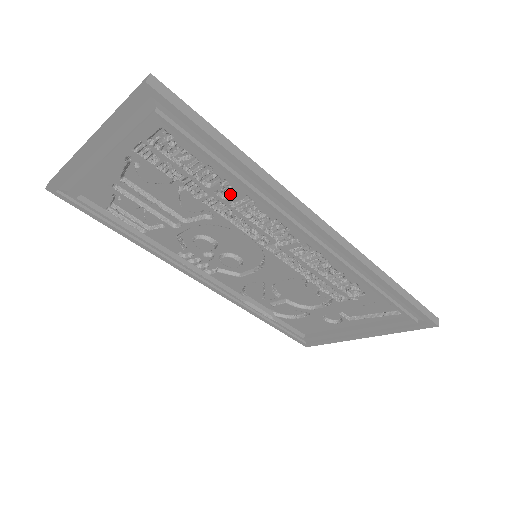
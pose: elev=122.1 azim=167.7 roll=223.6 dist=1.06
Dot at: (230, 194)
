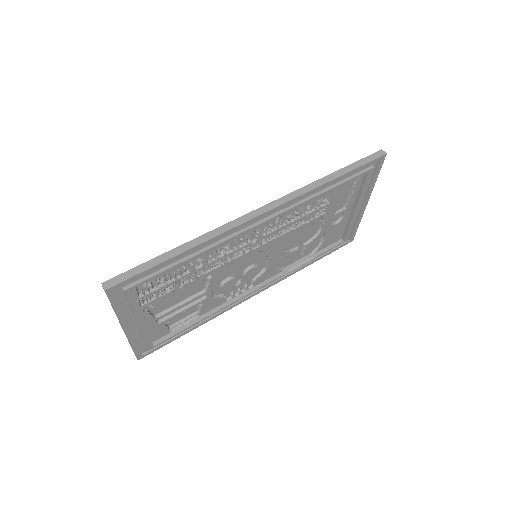
Dot at: (201, 262)
